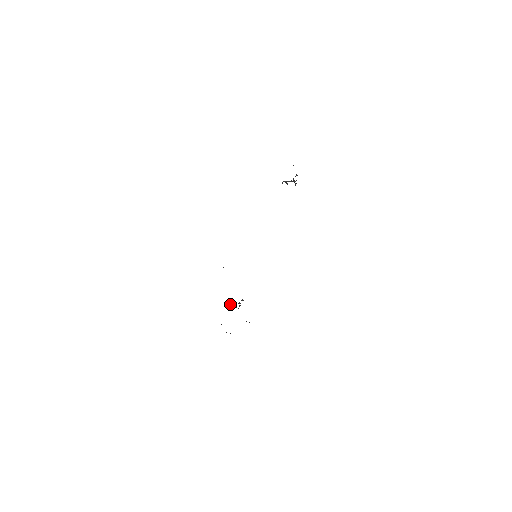
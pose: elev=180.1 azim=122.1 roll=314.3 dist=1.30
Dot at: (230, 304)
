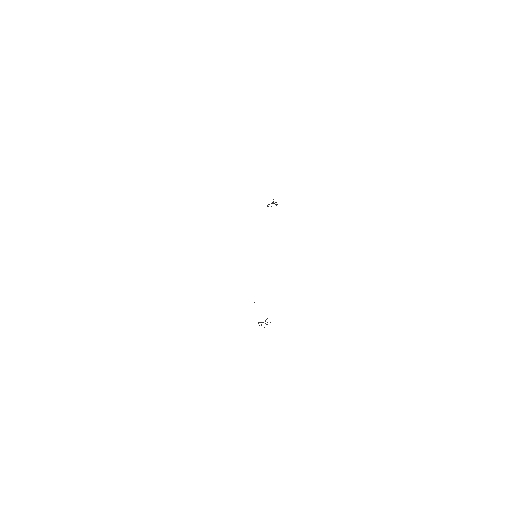
Dot at: occluded
